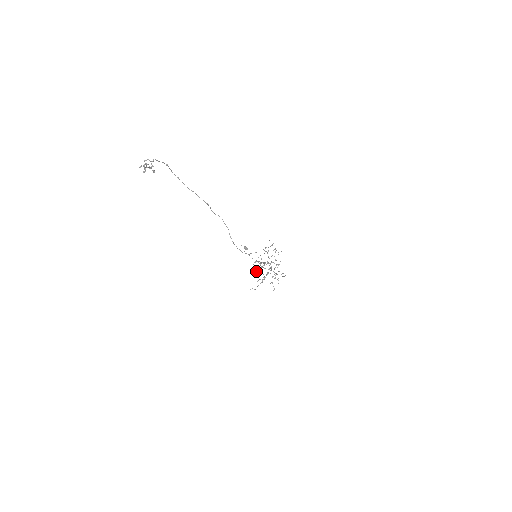
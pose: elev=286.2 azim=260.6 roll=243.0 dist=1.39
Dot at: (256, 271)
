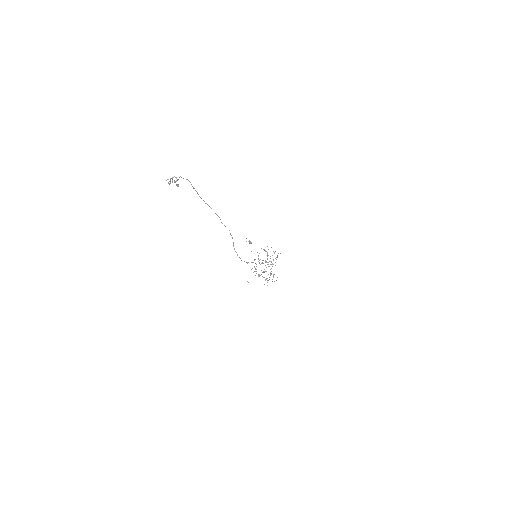
Dot at: (254, 267)
